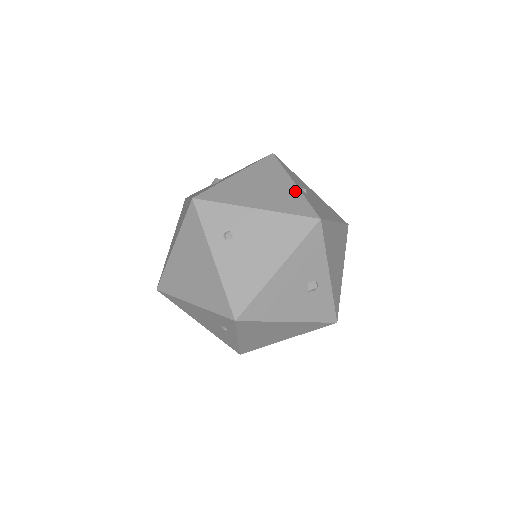
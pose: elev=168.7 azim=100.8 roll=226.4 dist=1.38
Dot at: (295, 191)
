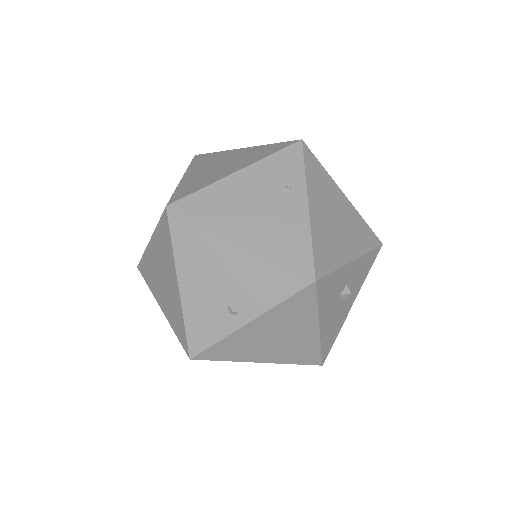
Dot at: occluded
